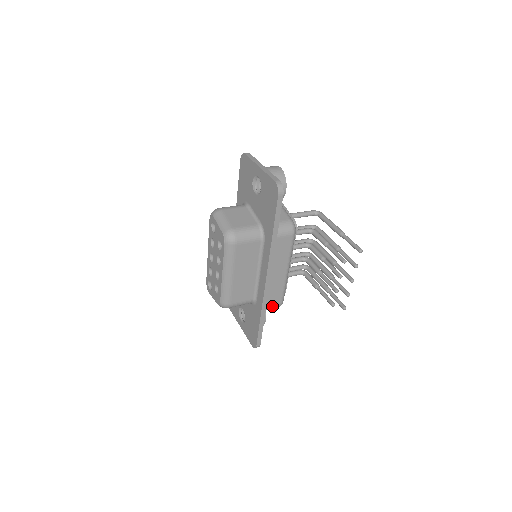
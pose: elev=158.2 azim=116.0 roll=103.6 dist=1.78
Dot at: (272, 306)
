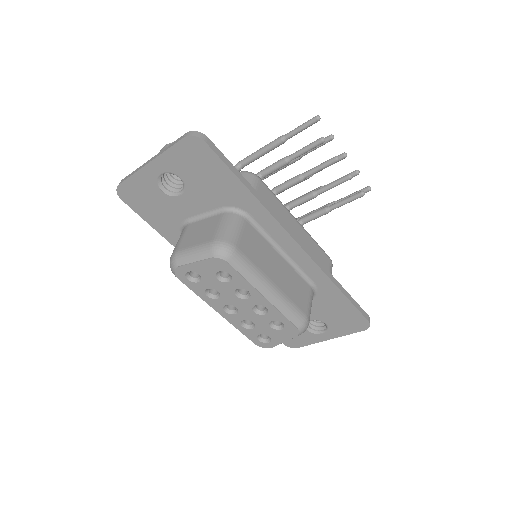
Dot at: (329, 270)
